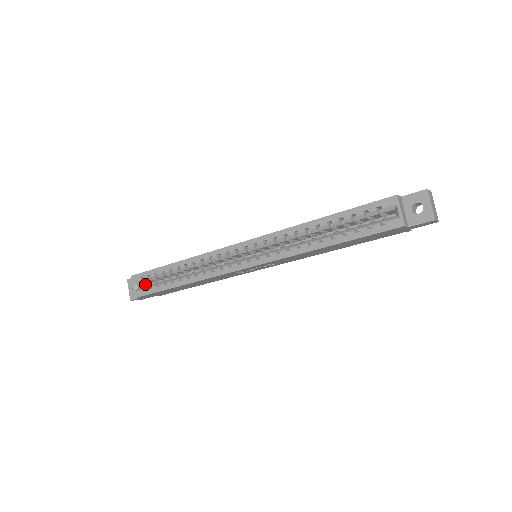
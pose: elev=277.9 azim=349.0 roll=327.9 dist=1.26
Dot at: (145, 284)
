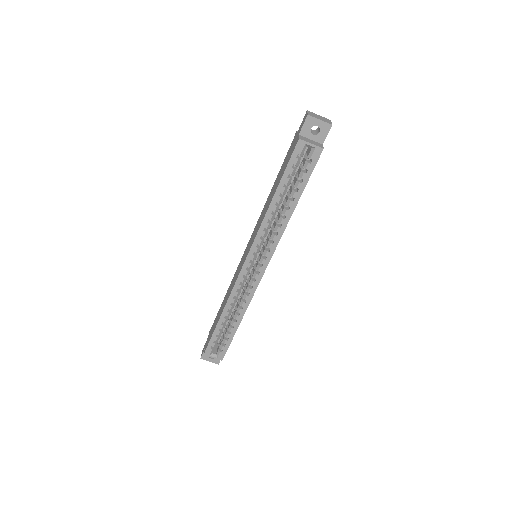
Dot at: occluded
